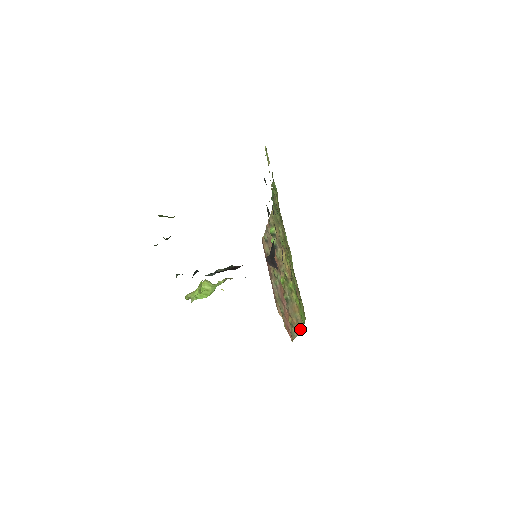
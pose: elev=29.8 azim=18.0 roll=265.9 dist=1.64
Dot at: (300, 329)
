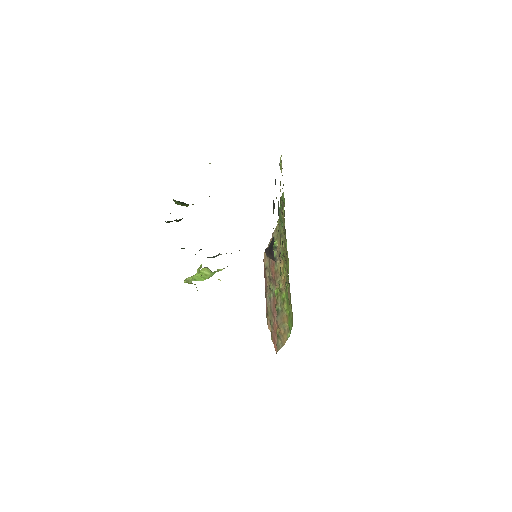
Dot at: (286, 339)
